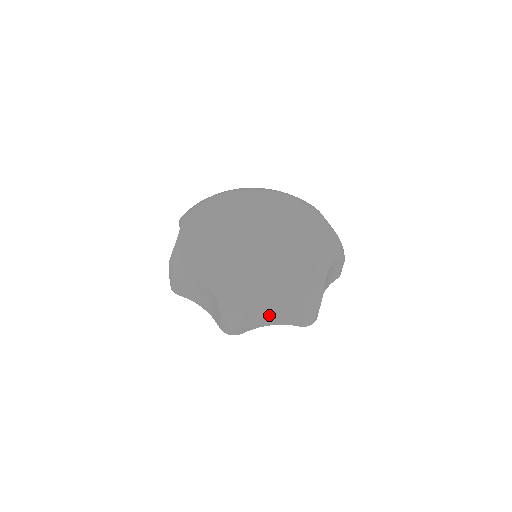
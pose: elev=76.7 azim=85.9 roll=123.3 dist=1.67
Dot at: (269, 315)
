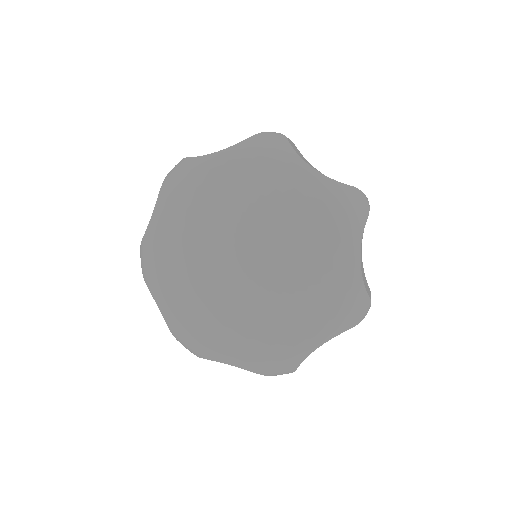
Dot at: occluded
